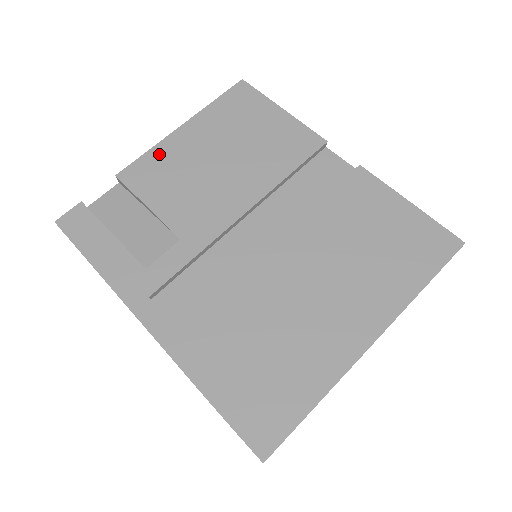
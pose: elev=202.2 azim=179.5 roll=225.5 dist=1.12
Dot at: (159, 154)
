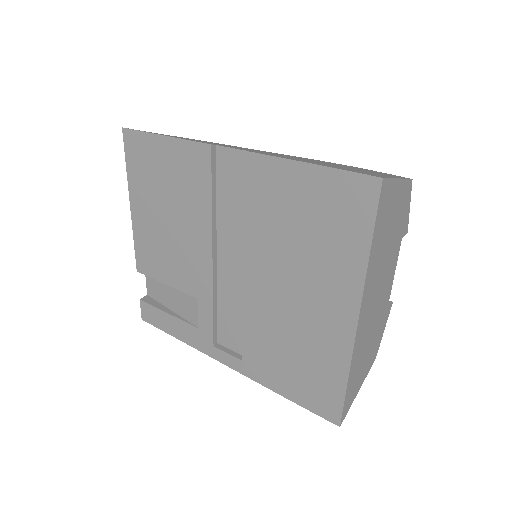
Dot at: (140, 240)
